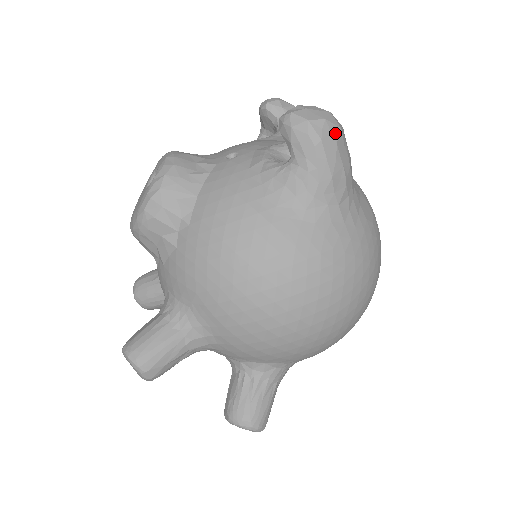
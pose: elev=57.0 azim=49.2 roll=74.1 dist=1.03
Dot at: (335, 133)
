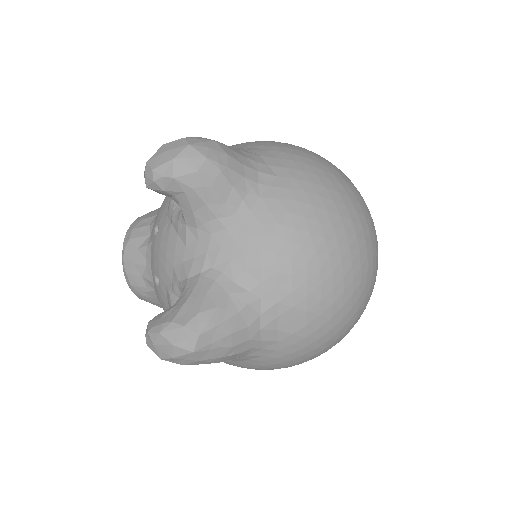
Dot at: (190, 358)
